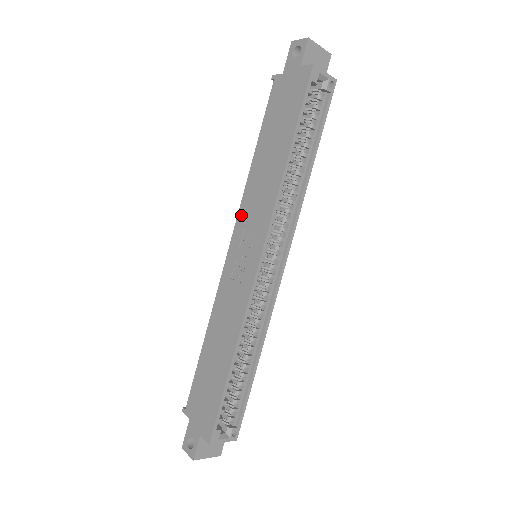
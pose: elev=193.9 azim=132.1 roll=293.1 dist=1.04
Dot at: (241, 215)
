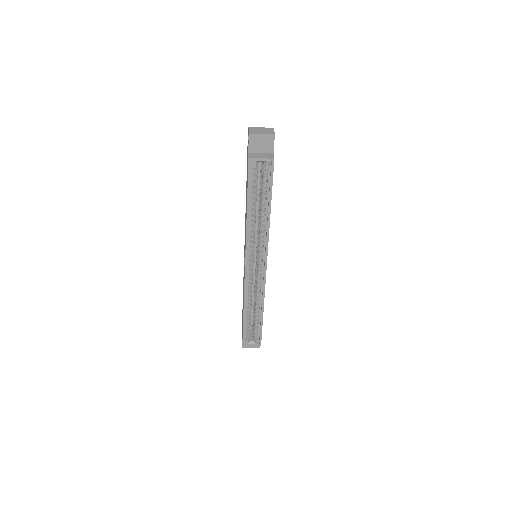
Dot at: occluded
